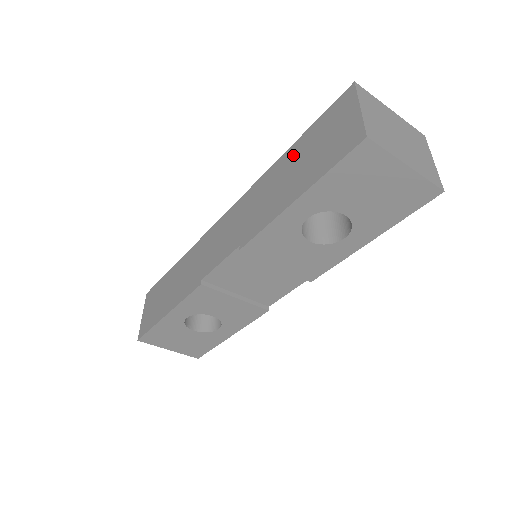
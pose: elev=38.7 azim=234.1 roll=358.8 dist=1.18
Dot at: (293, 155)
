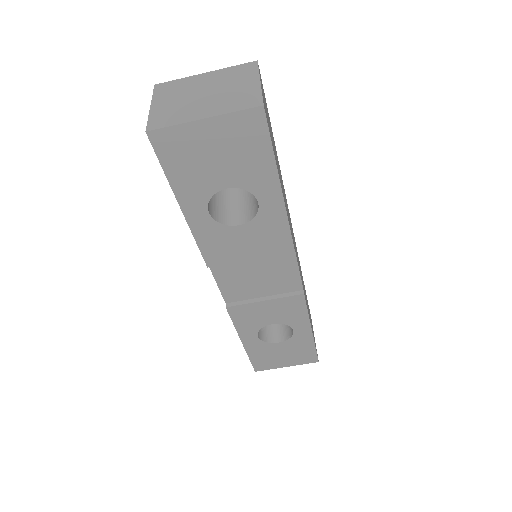
Dot at: occluded
